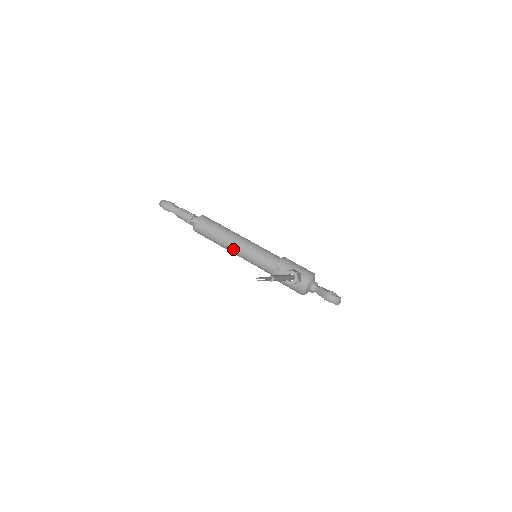
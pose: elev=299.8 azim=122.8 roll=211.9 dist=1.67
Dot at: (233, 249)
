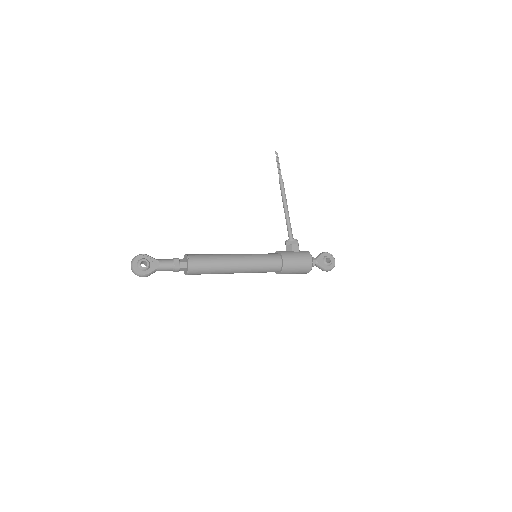
Dot at: (235, 254)
